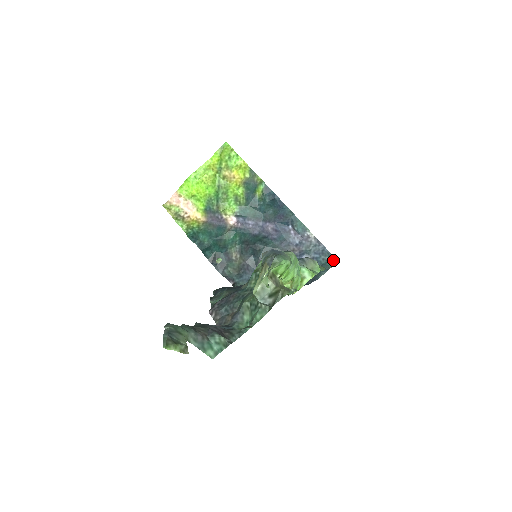
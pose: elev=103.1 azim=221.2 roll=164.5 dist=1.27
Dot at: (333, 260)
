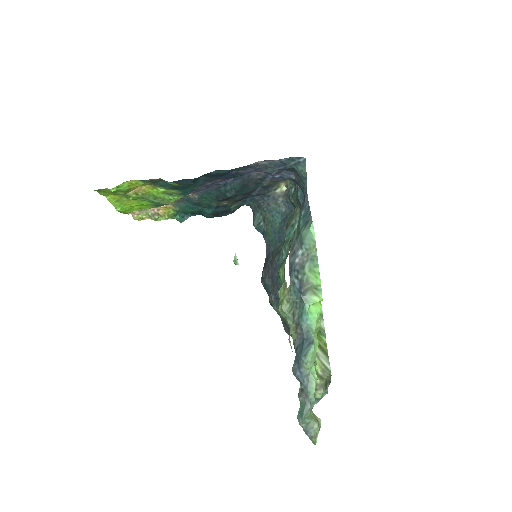
Dot at: (299, 160)
